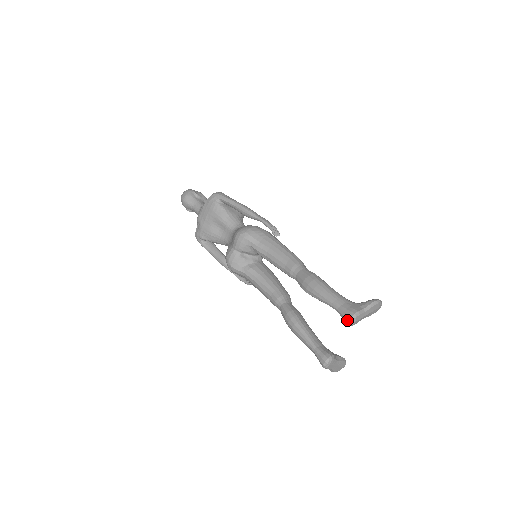
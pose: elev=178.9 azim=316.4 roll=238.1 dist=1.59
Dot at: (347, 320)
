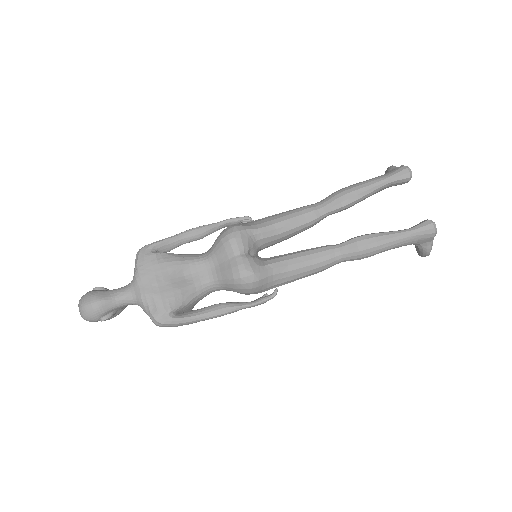
Dot at: (407, 173)
